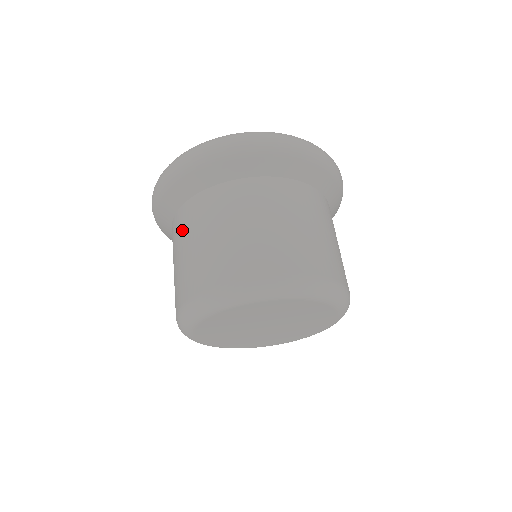
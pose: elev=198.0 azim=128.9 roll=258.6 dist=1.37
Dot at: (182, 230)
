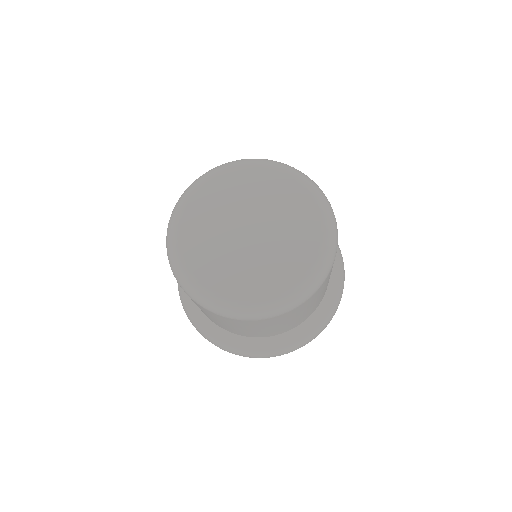
Dot at: occluded
